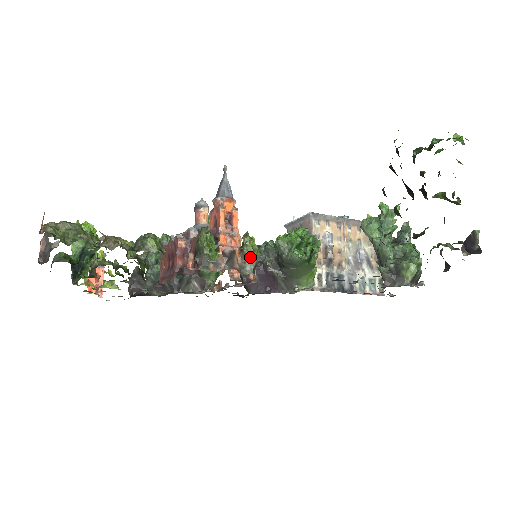
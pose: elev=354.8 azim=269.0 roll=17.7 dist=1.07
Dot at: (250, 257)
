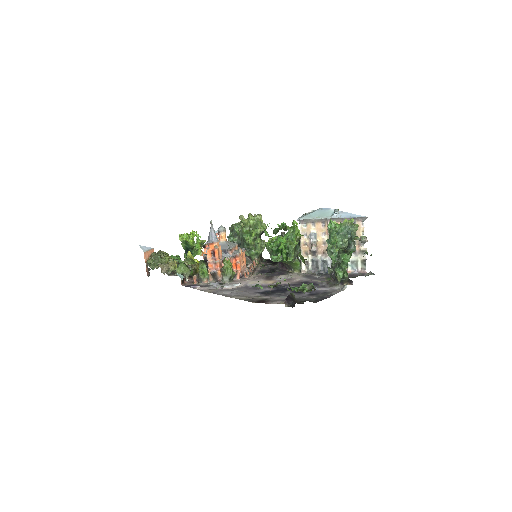
Dot at: (225, 274)
